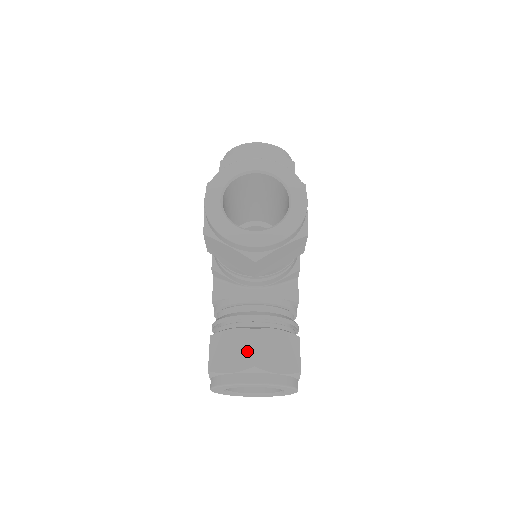
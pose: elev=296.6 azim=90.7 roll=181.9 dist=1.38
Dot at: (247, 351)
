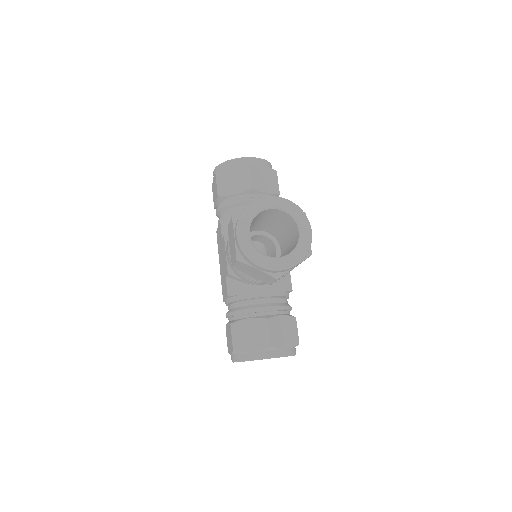
Dot at: (264, 335)
